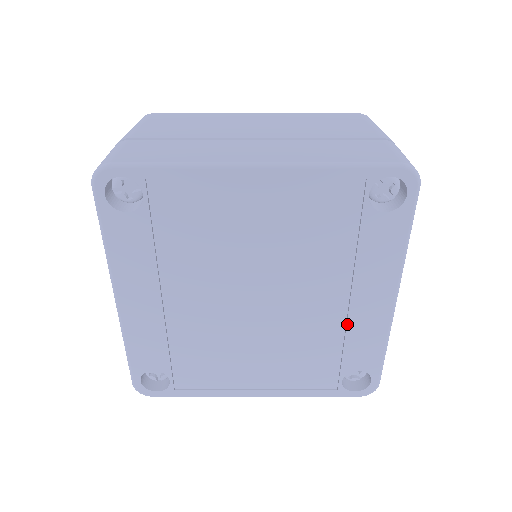
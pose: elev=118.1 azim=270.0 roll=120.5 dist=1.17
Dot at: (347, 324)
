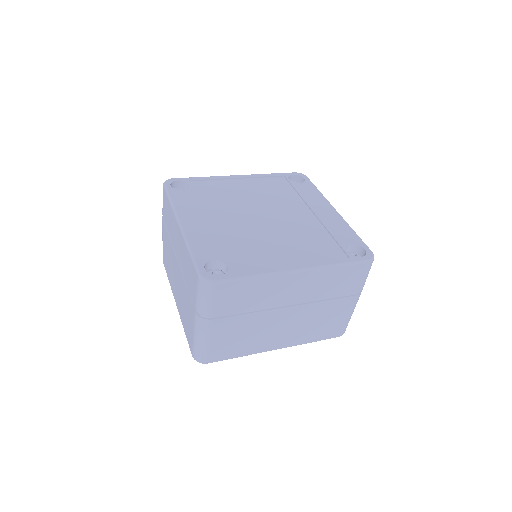
Dot at: (321, 222)
